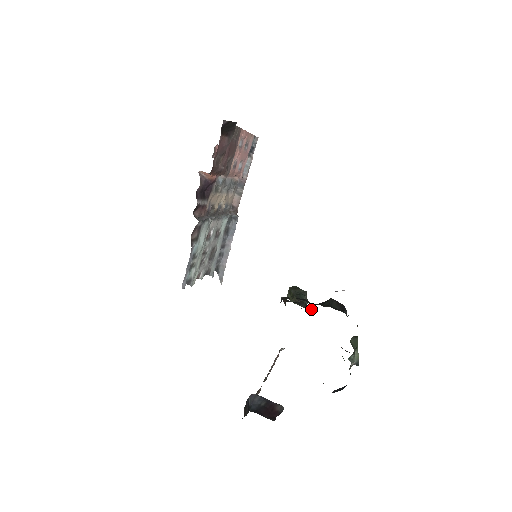
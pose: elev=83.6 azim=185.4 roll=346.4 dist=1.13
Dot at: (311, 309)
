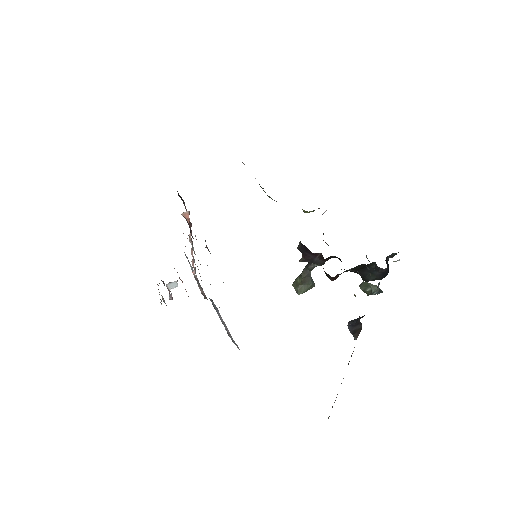
Dot at: occluded
